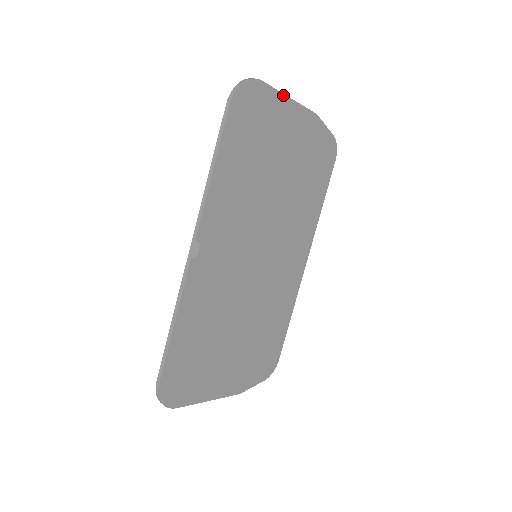
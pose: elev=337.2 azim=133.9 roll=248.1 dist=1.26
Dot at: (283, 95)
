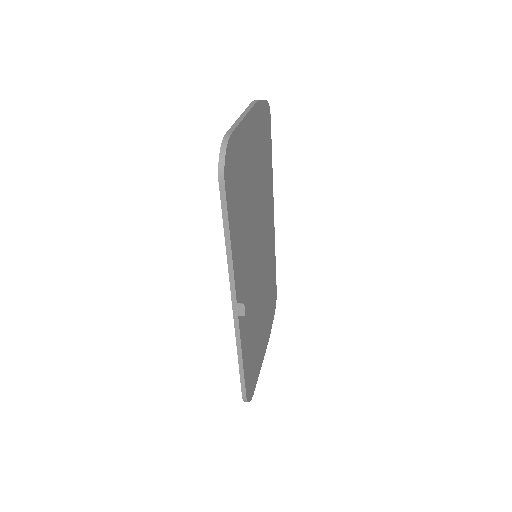
Dot at: (242, 121)
